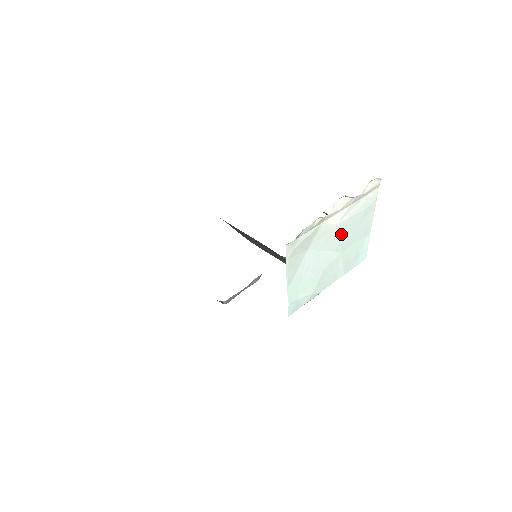
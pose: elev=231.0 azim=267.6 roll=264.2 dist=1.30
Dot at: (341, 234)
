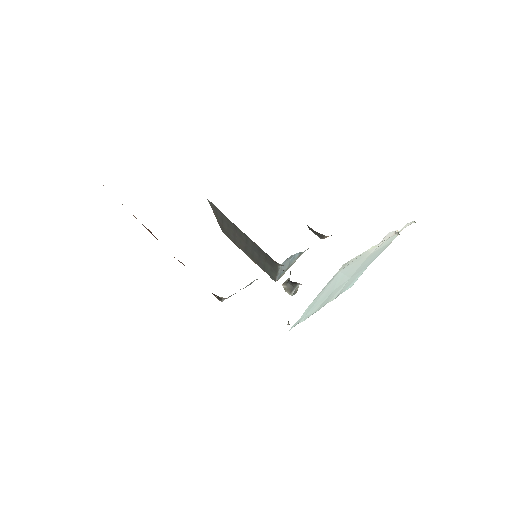
Dot at: (363, 263)
